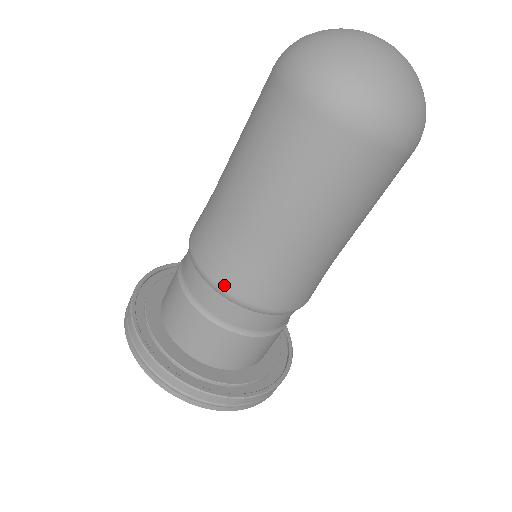
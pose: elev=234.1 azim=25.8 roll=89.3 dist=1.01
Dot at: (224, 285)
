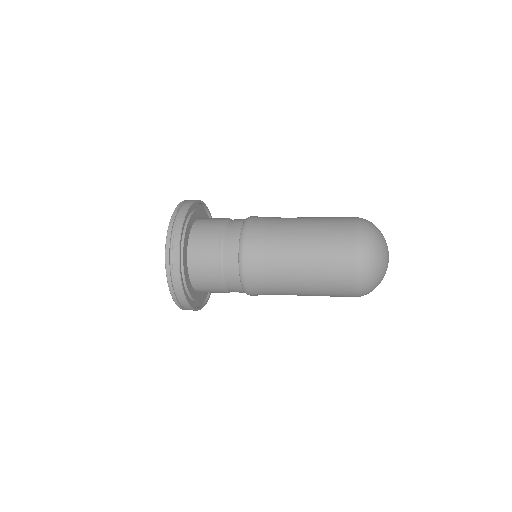
Dot at: (247, 277)
